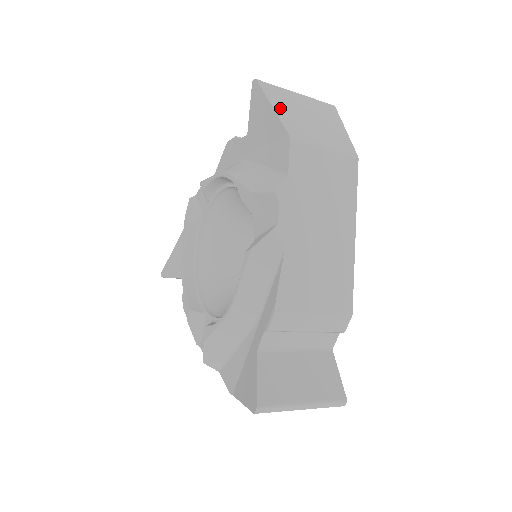
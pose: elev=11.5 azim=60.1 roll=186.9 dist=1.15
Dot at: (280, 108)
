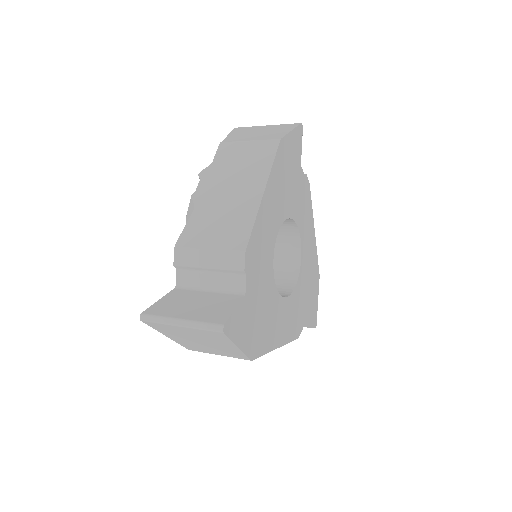
Dot at: (235, 134)
